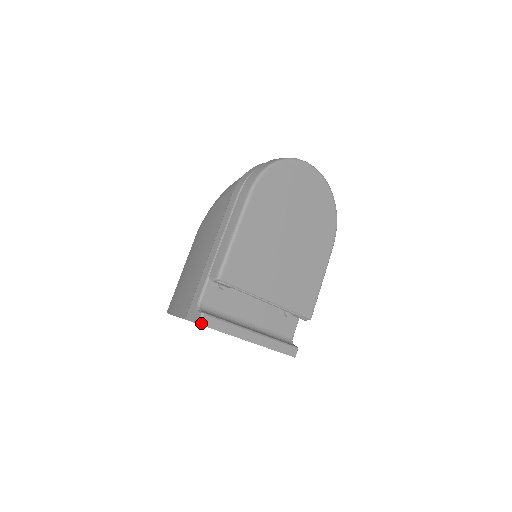
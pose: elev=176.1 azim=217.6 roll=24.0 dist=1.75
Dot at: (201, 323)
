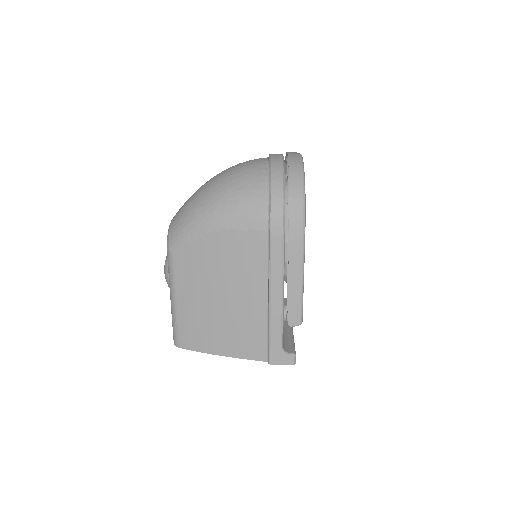
Dot at: (295, 362)
